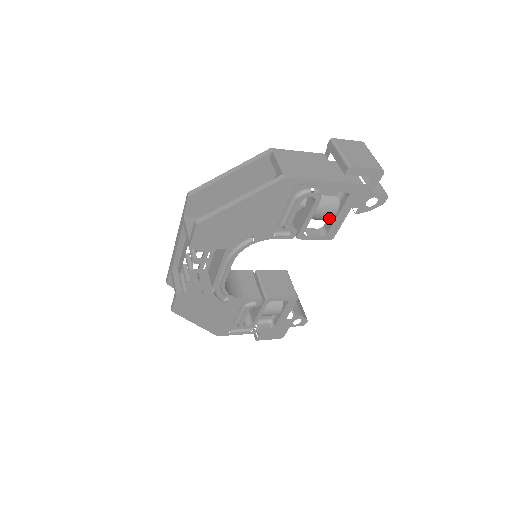
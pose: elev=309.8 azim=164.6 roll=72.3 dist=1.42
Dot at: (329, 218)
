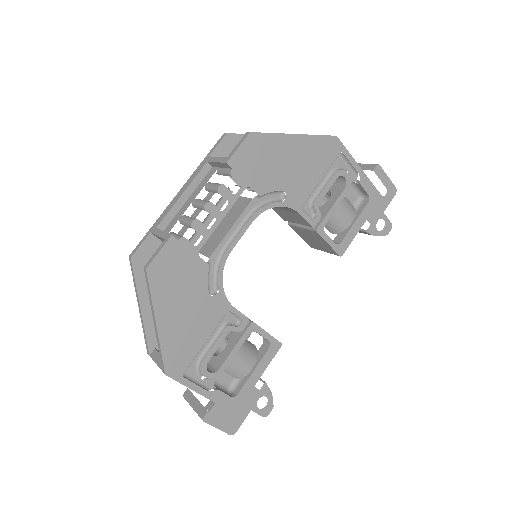
Dot at: (344, 226)
